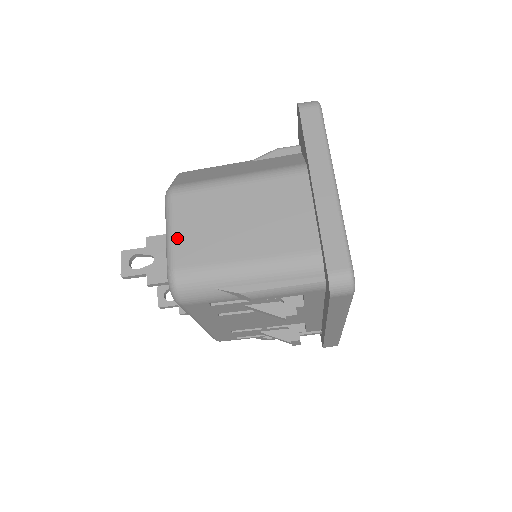
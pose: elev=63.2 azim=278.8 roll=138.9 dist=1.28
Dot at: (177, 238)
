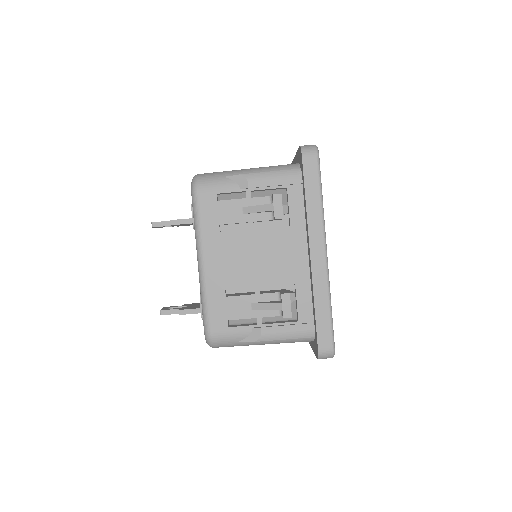
Dot at: occluded
